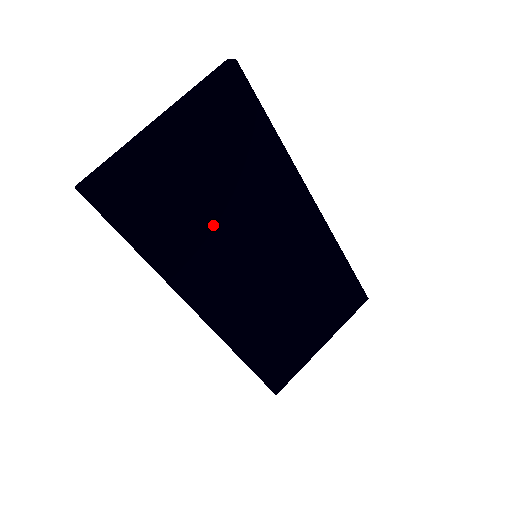
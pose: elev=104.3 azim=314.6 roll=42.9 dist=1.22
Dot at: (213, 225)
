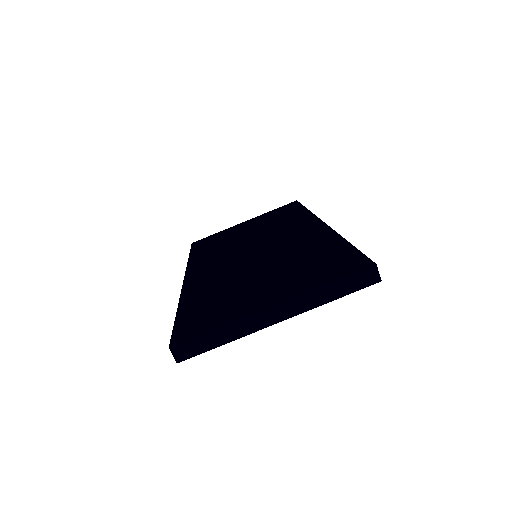
Dot at: occluded
